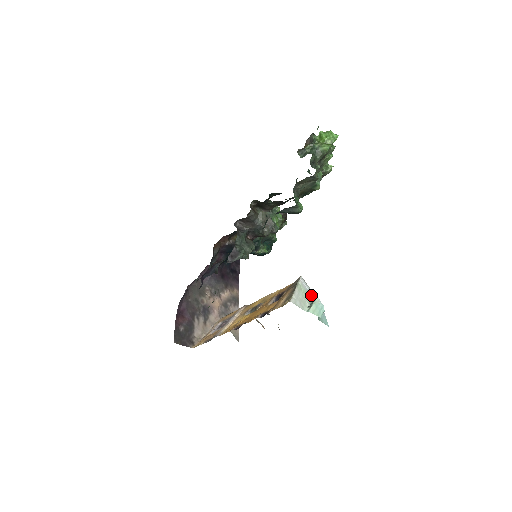
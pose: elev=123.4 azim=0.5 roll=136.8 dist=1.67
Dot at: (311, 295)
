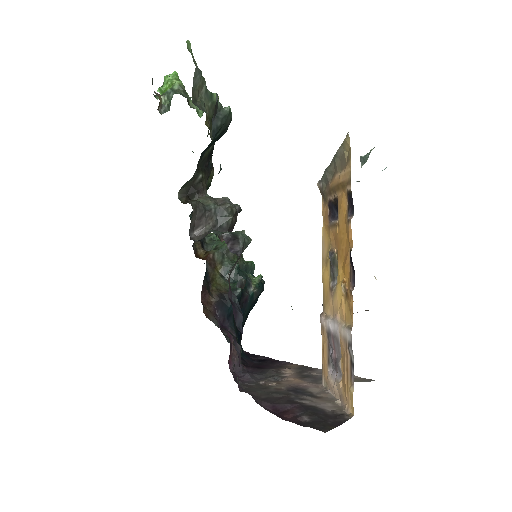
Dot at: occluded
